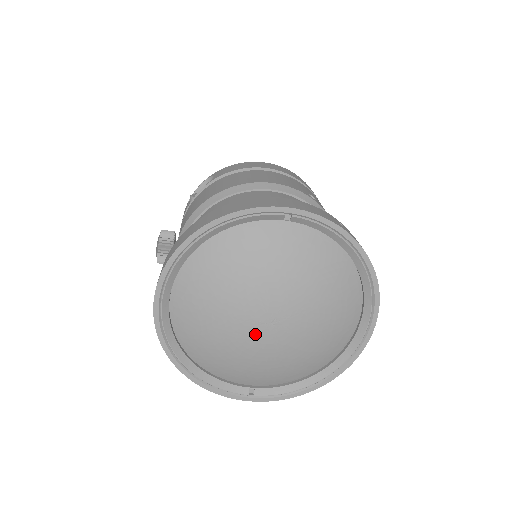
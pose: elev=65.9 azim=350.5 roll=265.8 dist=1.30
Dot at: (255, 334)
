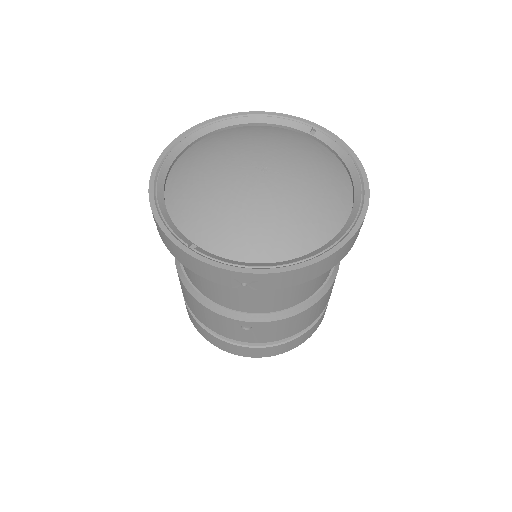
Dot at: (241, 172)
